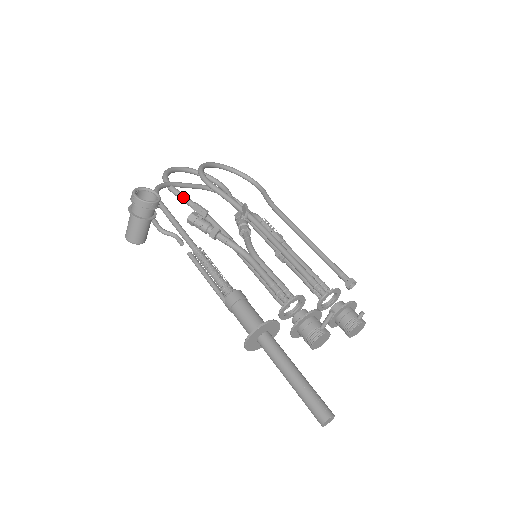
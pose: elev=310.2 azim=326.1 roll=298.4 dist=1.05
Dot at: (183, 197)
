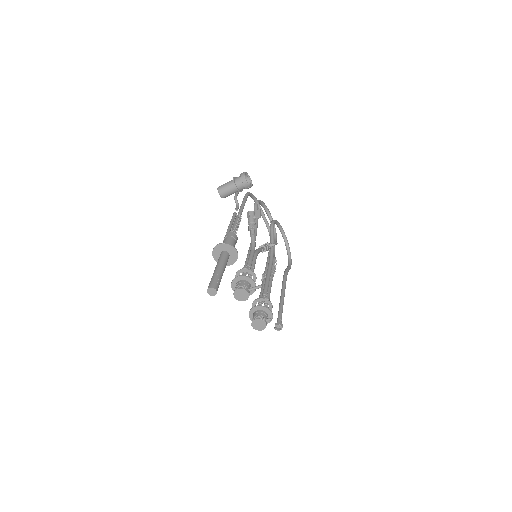
Dot at: occluded
